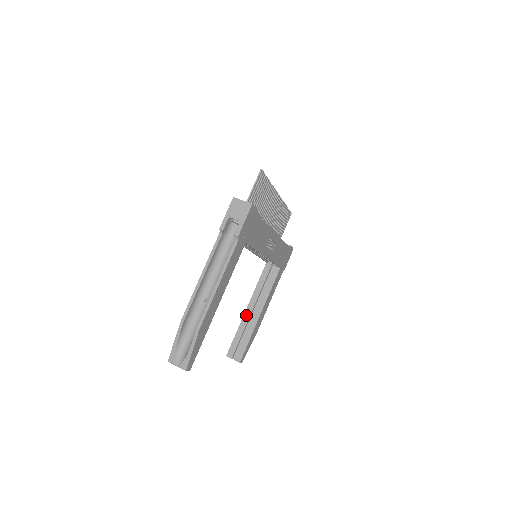
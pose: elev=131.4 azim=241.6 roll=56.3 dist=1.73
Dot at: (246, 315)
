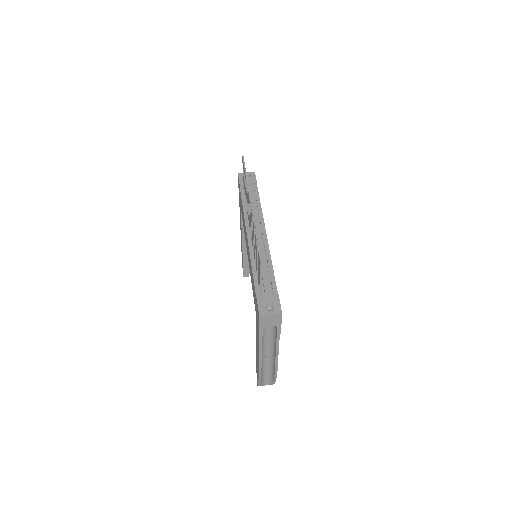
Dot at: (245, 249)
